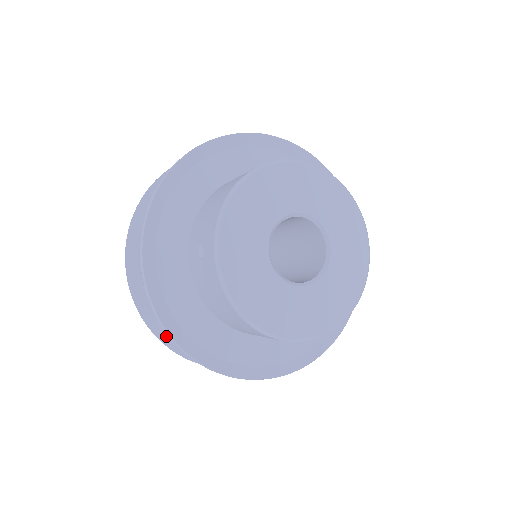
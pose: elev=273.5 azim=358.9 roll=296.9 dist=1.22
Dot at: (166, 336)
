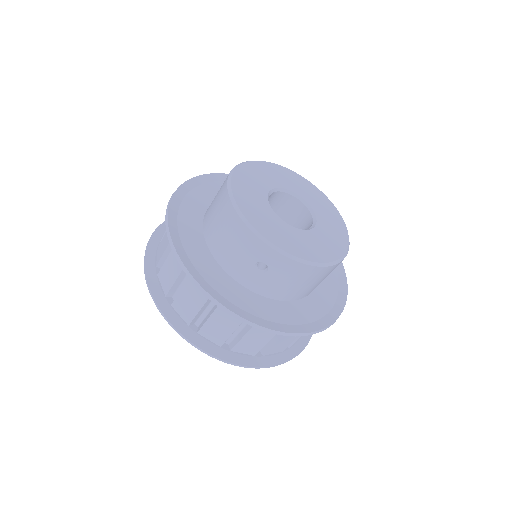
Dot at: (275, 359)
